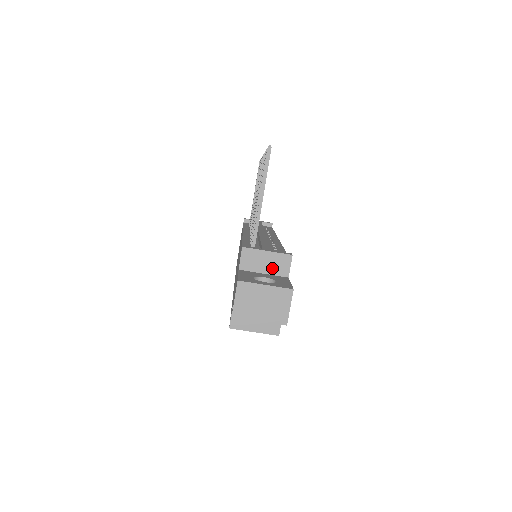
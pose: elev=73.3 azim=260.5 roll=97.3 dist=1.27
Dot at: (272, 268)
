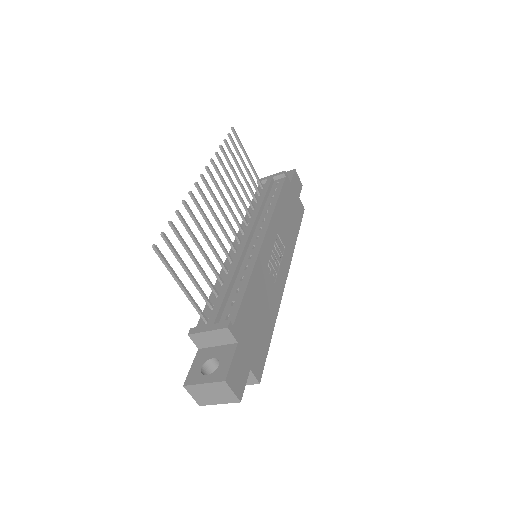
Dot at: (220, 341)
